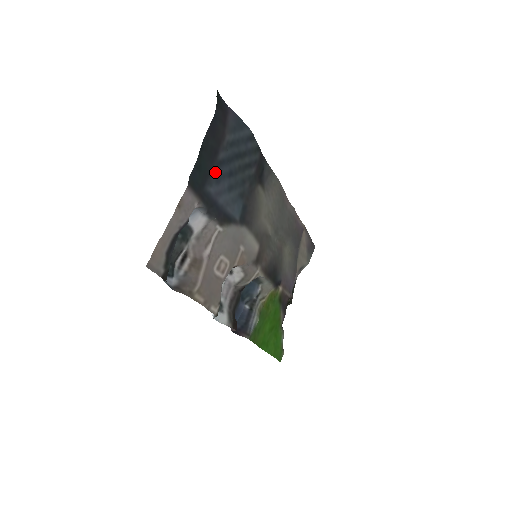
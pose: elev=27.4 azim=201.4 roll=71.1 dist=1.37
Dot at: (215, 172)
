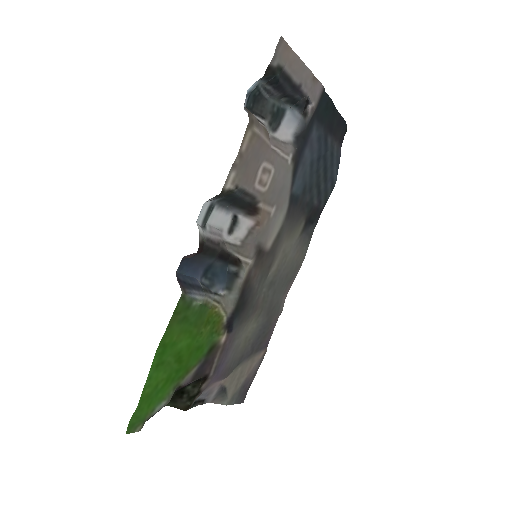
Dot at: (323, 133)
